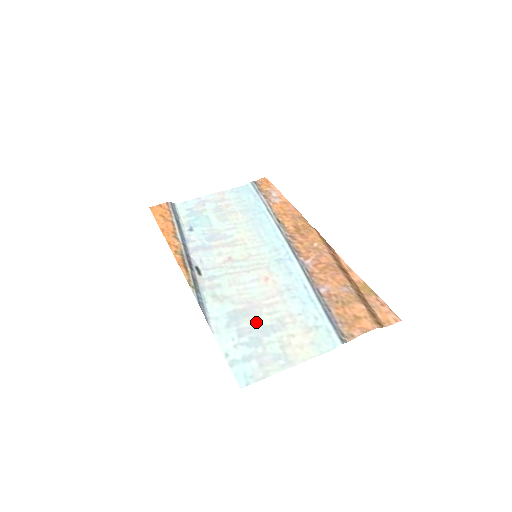
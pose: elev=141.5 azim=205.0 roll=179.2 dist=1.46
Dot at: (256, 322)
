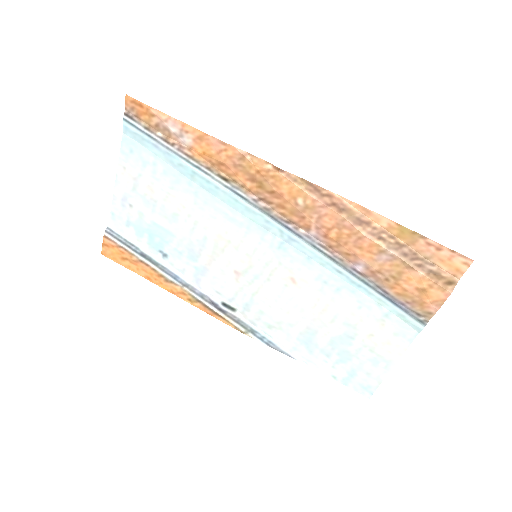
Dot at: (329, 337)
